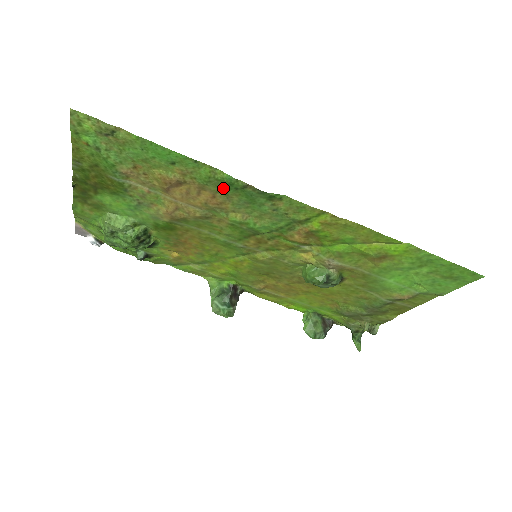
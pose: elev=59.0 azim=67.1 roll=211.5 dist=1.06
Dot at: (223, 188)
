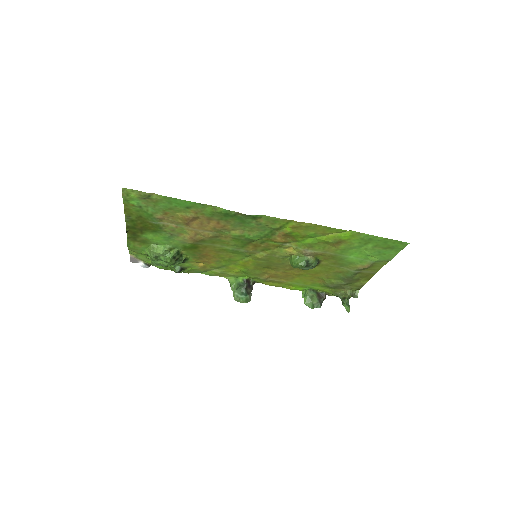
Dot at: (223, 217)
